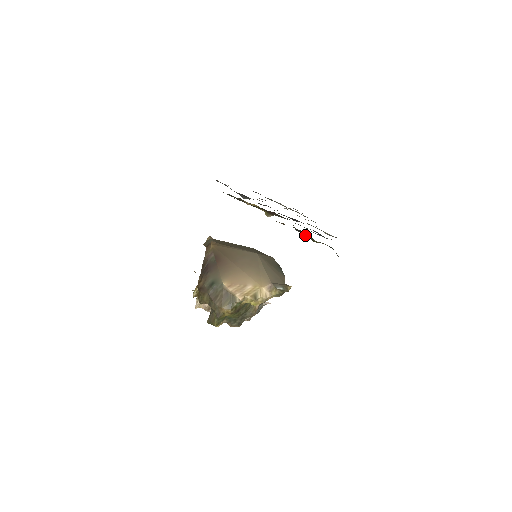
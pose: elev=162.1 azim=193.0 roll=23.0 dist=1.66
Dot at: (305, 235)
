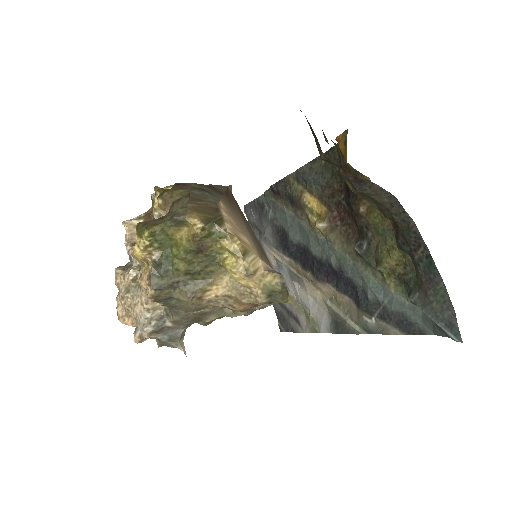
Dot at: (390, 234)
